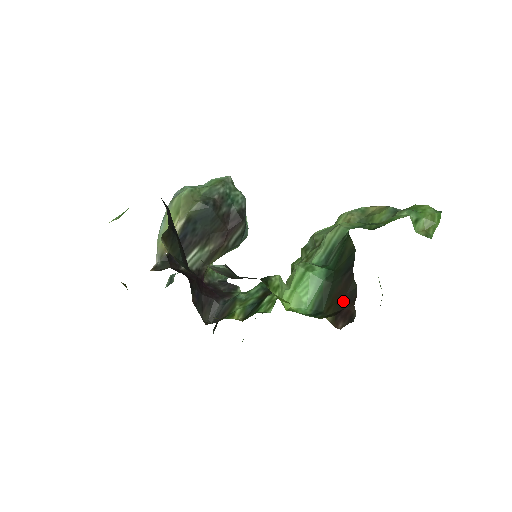
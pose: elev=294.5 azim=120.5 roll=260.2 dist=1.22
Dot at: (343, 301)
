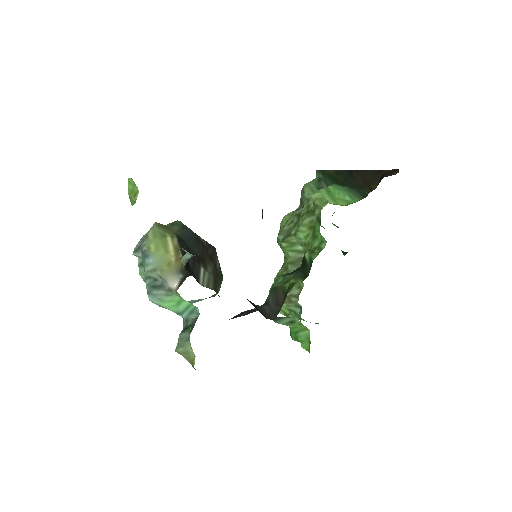
Dot at: (374, 177)
